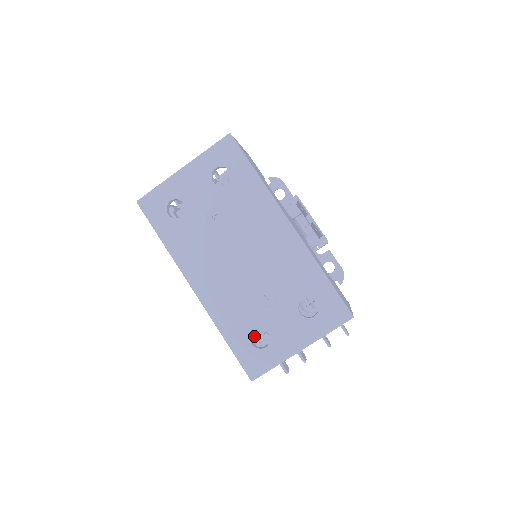
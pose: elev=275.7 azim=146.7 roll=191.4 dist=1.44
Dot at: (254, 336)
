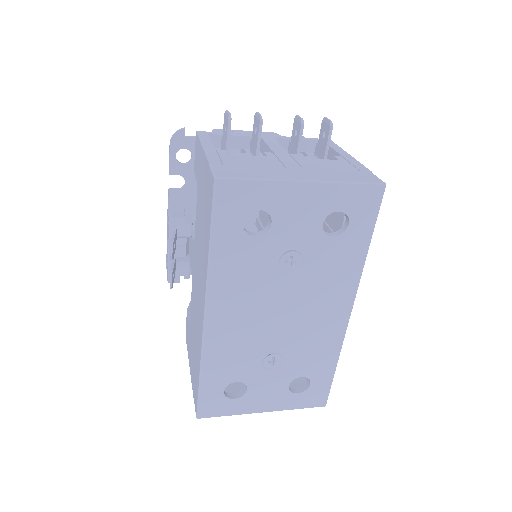
Dot at: occluded
